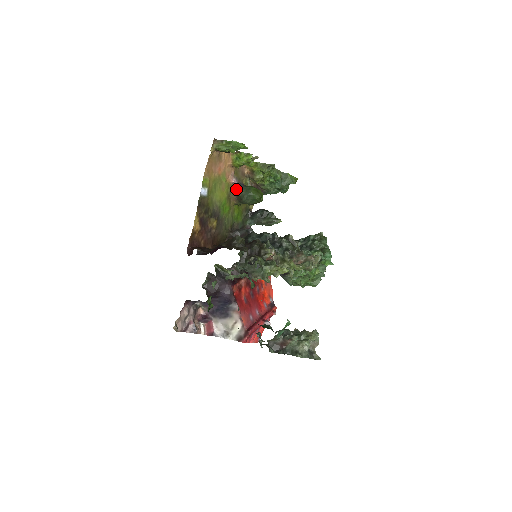
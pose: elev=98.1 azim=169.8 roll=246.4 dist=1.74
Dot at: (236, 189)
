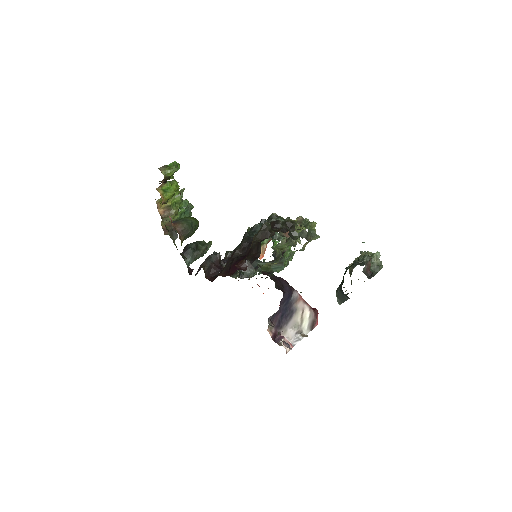
Dot at: (175, 226)
